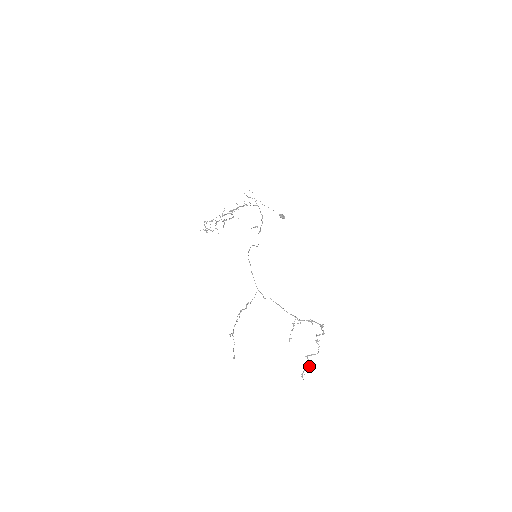
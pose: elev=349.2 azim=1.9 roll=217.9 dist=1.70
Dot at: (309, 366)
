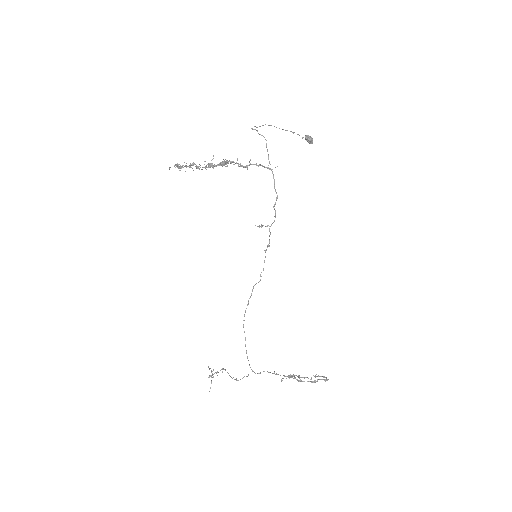
Dot at: occluded
